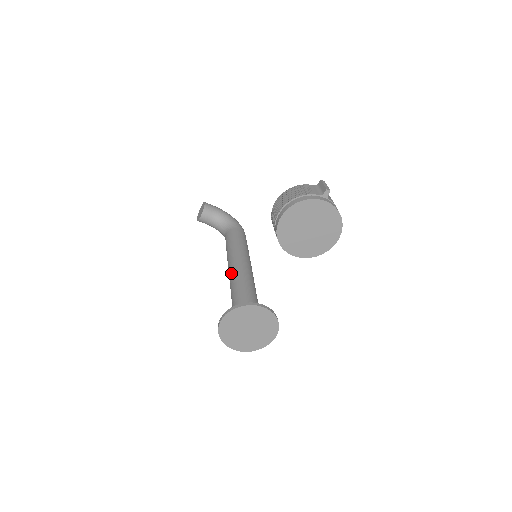
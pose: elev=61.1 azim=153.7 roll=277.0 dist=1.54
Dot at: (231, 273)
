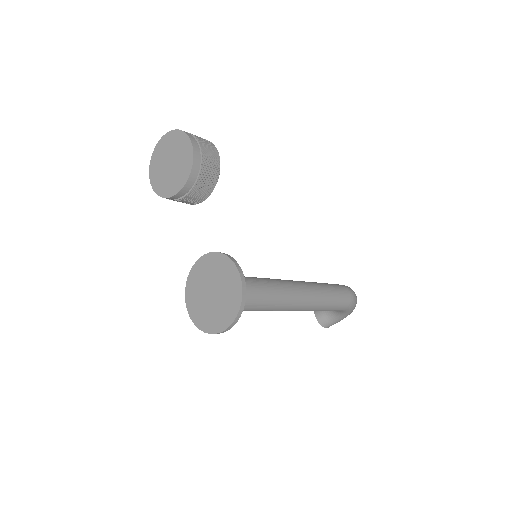
Dot at: occluded
